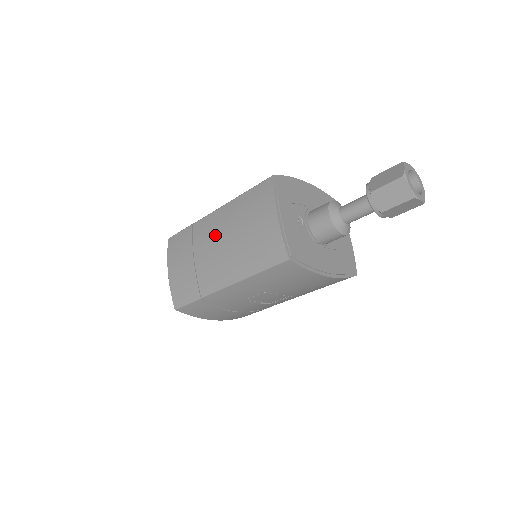
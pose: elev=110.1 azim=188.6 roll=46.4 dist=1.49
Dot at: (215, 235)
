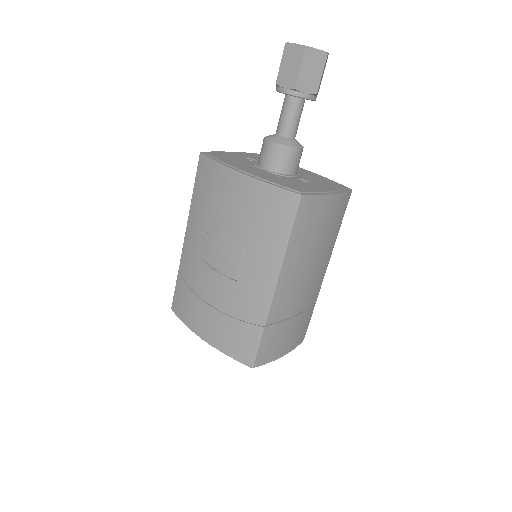
Dot at: occluded
